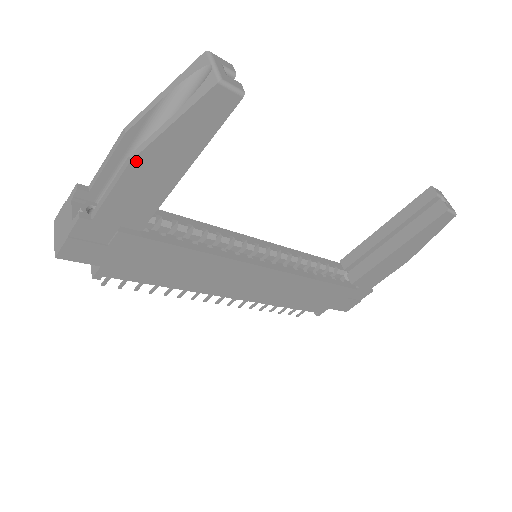
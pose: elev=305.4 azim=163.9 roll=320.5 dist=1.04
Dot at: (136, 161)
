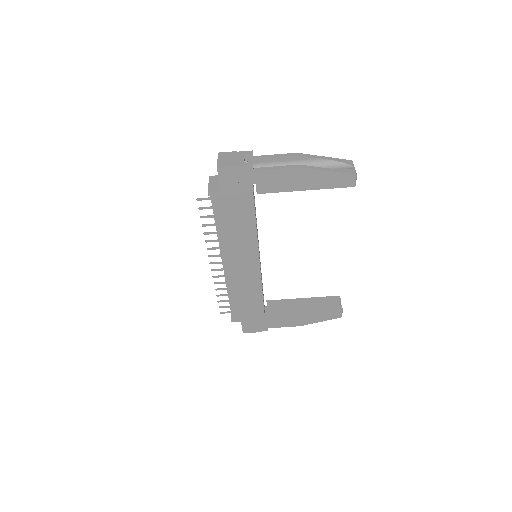
Dot at: (301, 169)
